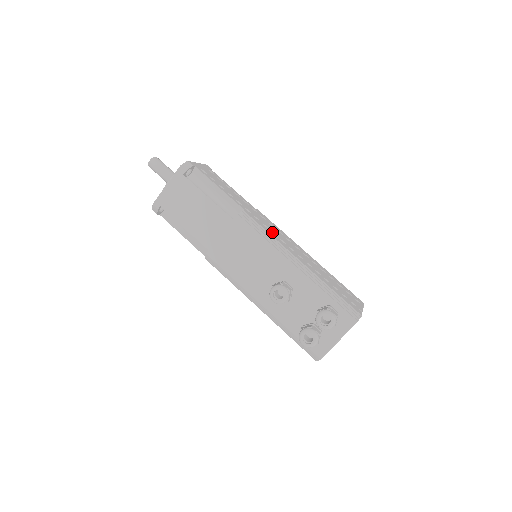
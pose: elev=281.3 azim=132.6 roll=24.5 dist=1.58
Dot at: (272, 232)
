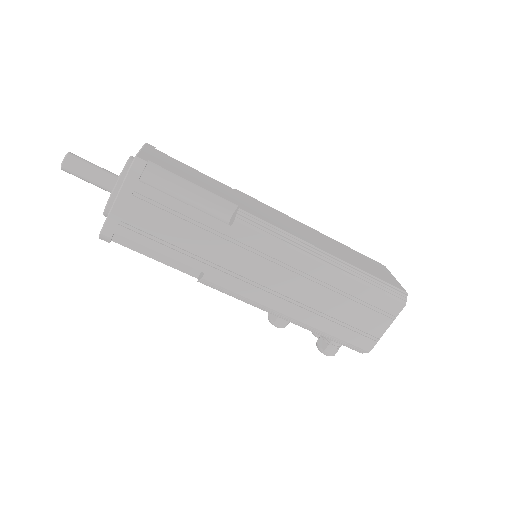
Dot at: (252, 283)
